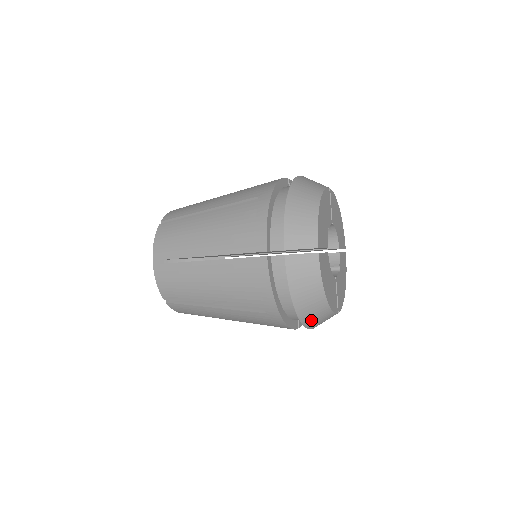
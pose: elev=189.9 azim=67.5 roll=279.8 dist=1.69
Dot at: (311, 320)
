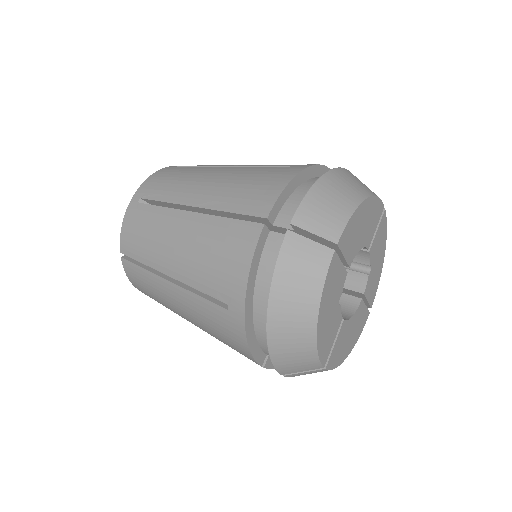
Dot at: occluded
